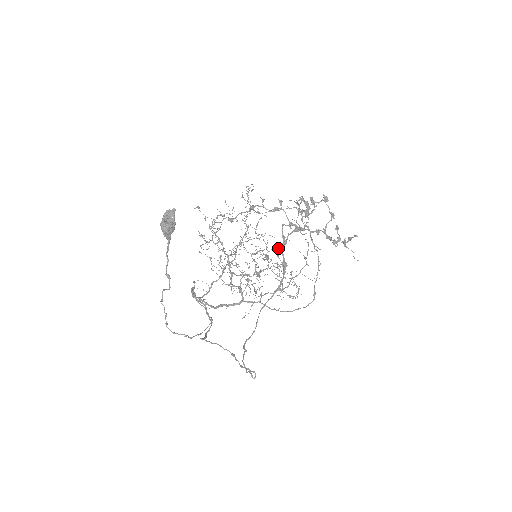
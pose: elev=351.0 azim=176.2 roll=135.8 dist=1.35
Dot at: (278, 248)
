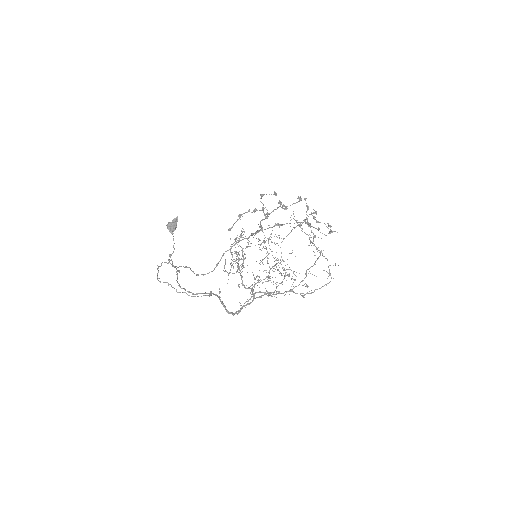
Dot at: occluded
